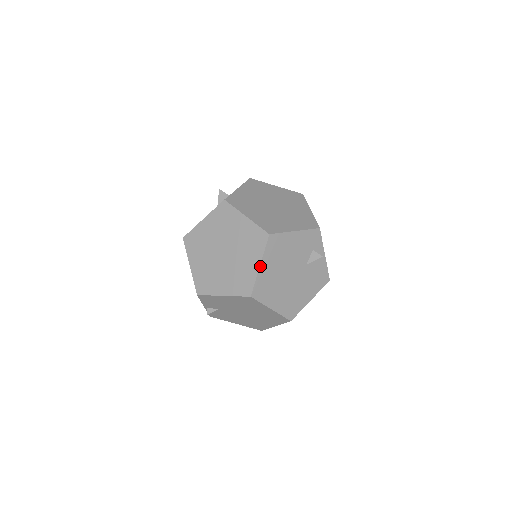
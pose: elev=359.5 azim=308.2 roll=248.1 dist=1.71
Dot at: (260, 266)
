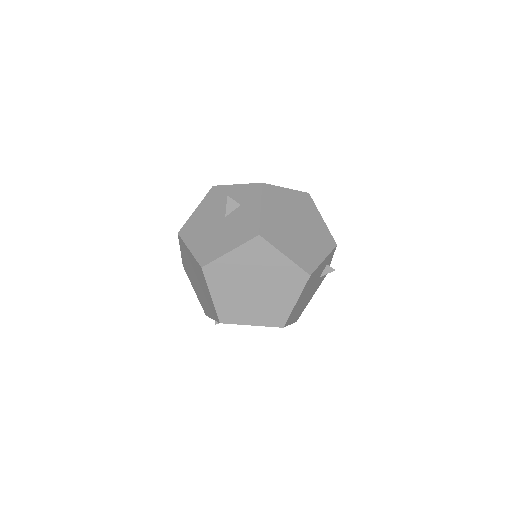
Dot at: (296, 302)
